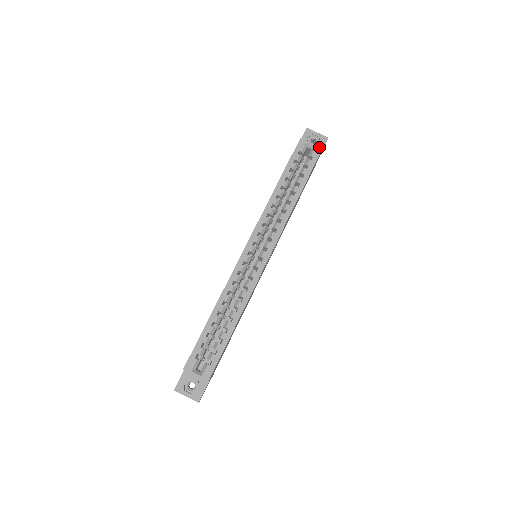
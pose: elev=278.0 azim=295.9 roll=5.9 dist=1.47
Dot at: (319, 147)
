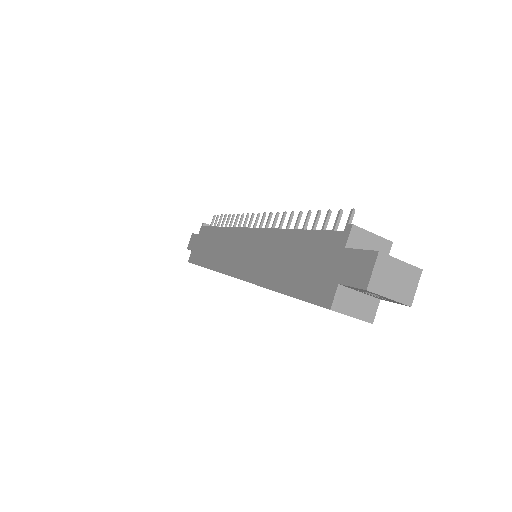
Dot at: occluded
